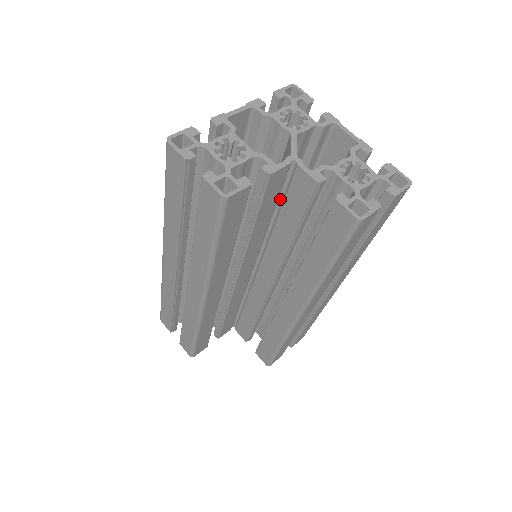
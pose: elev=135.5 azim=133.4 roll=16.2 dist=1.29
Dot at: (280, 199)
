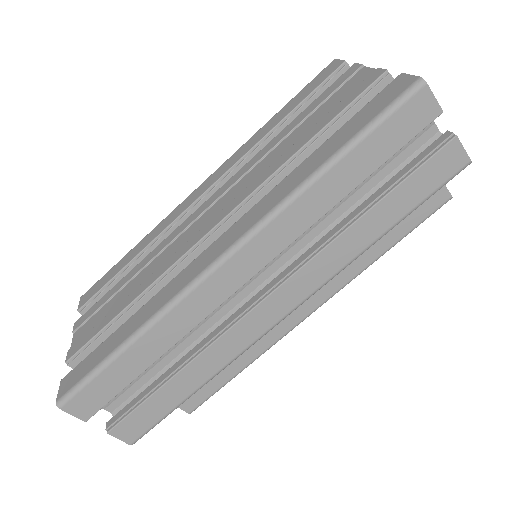
Dot at: occluded
